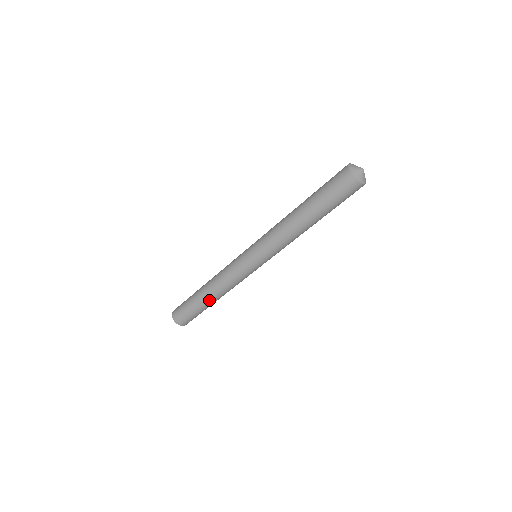
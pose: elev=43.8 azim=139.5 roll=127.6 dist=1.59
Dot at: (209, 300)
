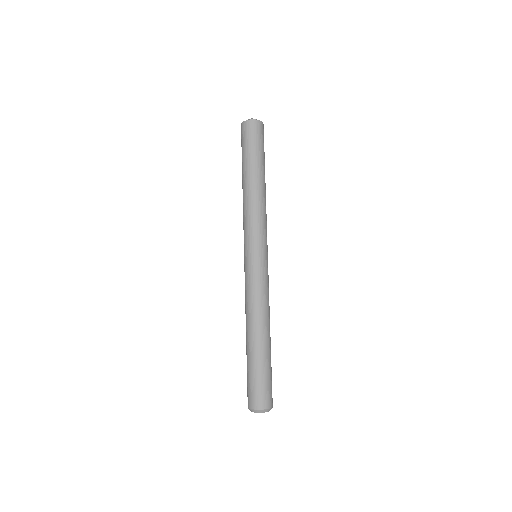
Dot at: (248, 339)
